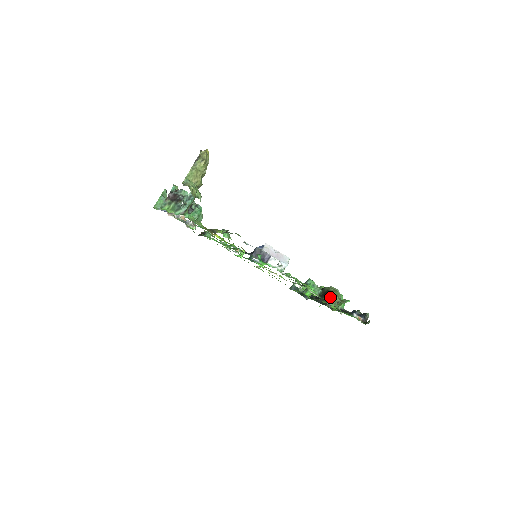
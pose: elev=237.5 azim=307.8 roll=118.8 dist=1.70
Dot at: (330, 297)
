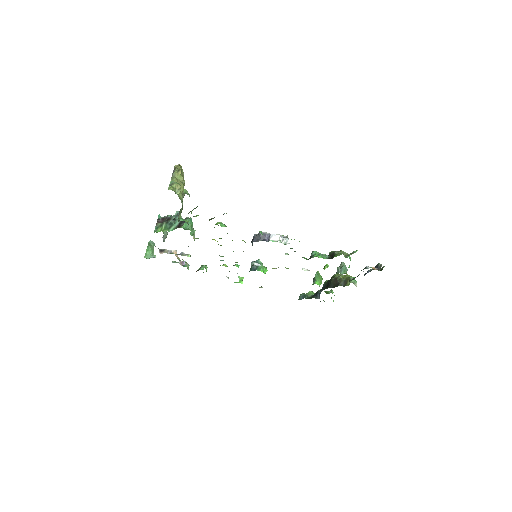
Dot at: (339, 253)
